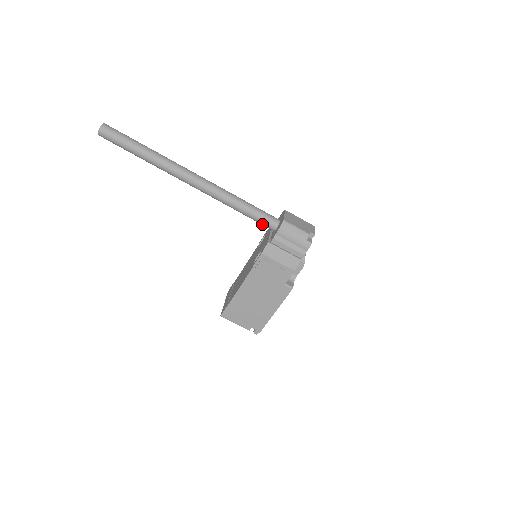
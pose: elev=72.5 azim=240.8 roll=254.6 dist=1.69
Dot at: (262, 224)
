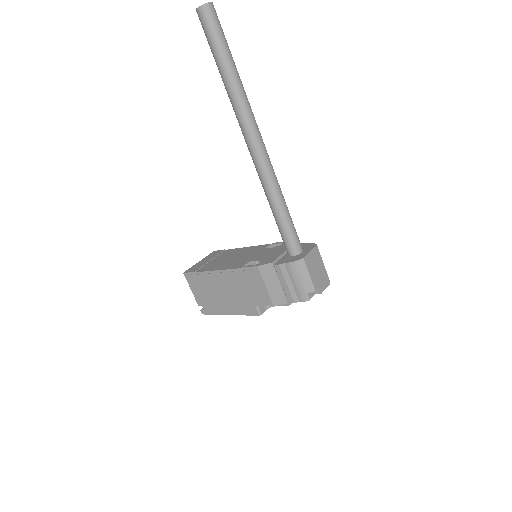
Dot at: (283, 240)
